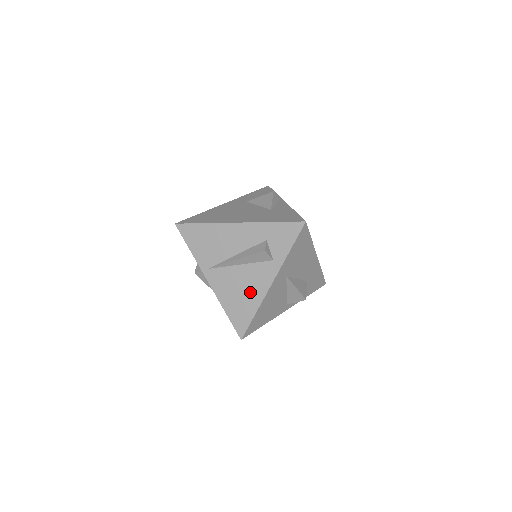
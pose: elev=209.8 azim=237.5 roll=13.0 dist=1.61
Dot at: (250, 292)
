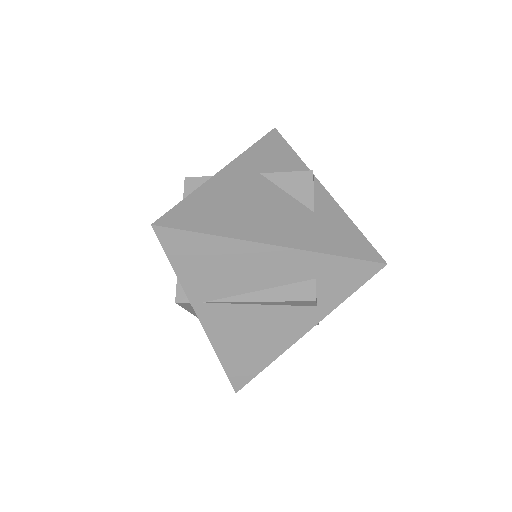
Dot at: (267, 341)
